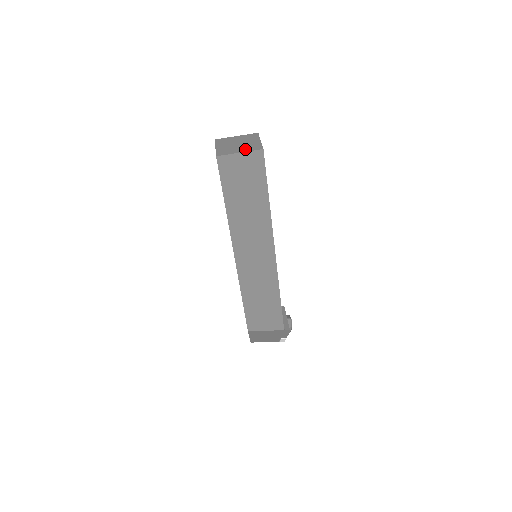
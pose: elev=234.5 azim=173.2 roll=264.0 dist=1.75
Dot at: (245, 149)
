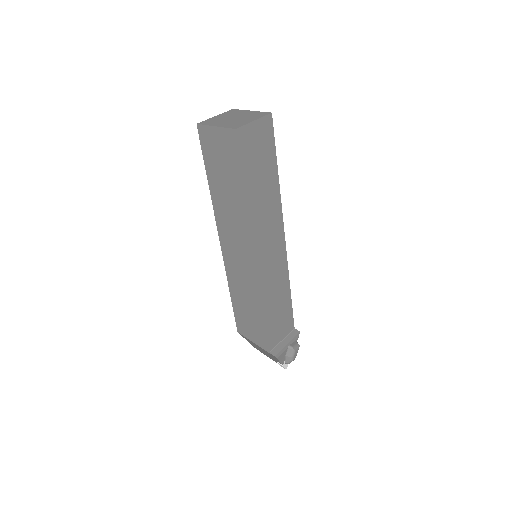
Dot at: (225, 124)
